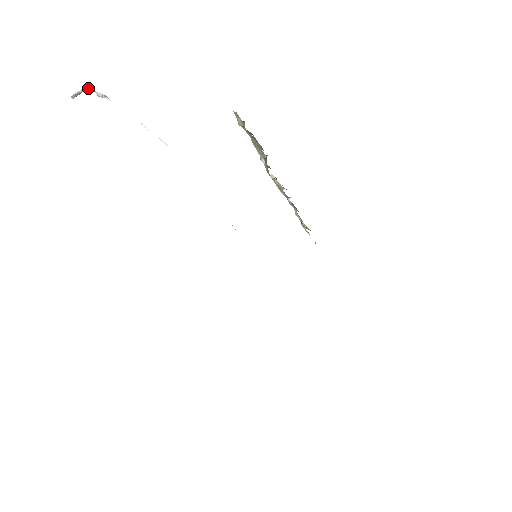
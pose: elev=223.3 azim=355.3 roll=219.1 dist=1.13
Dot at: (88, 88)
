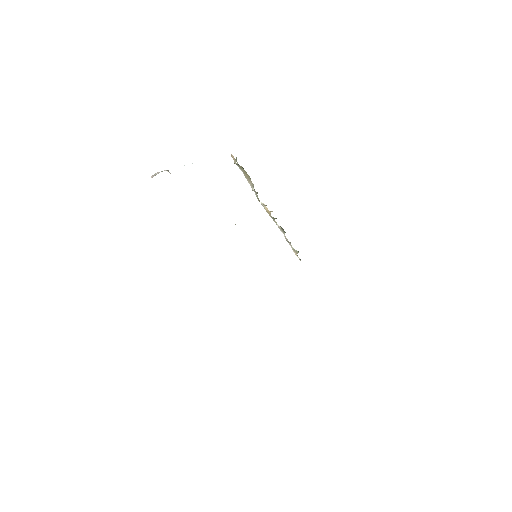
Dot at: occluded
